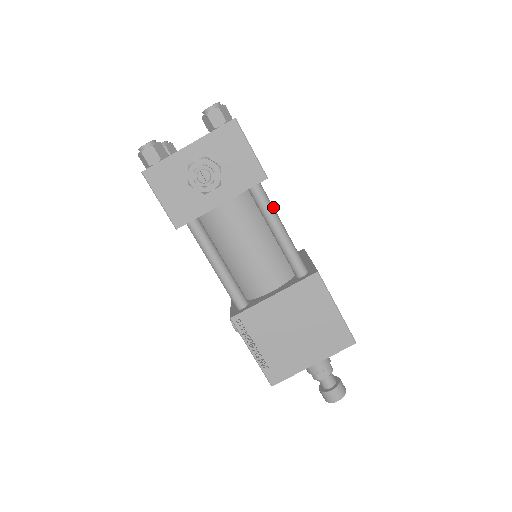
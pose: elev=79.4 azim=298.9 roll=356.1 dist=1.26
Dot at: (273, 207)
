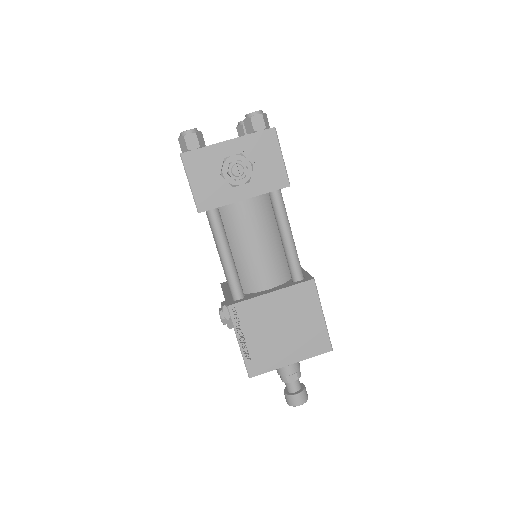
Dot at: occluded
